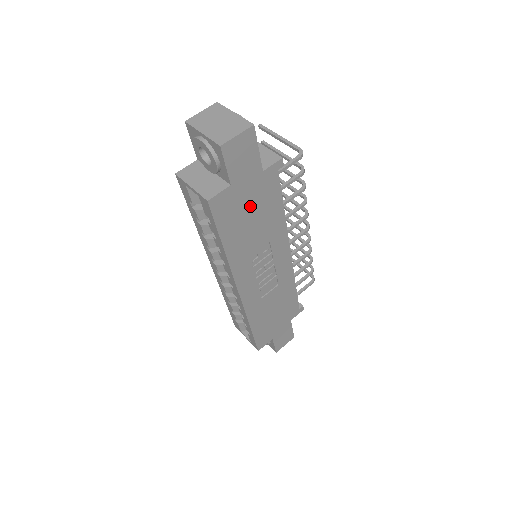
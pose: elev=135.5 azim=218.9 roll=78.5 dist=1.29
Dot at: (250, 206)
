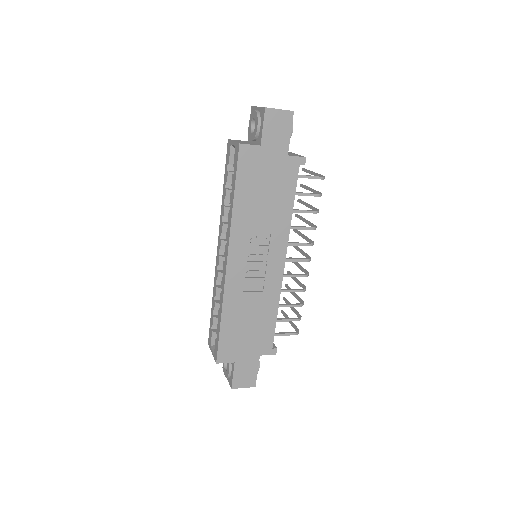
Dot at: (268, 179)
